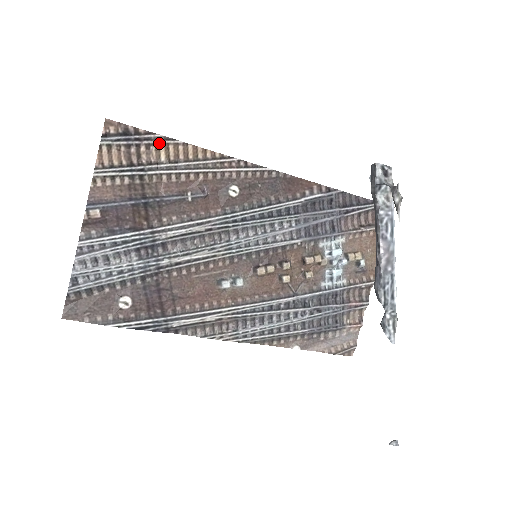
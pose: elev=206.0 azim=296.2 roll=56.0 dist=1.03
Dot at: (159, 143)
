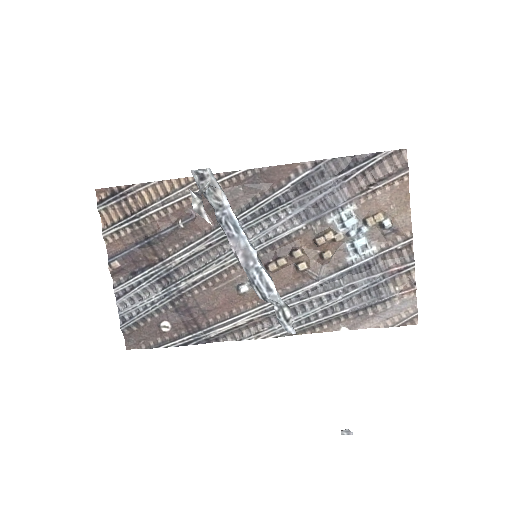
Dot at: (139, 191)
